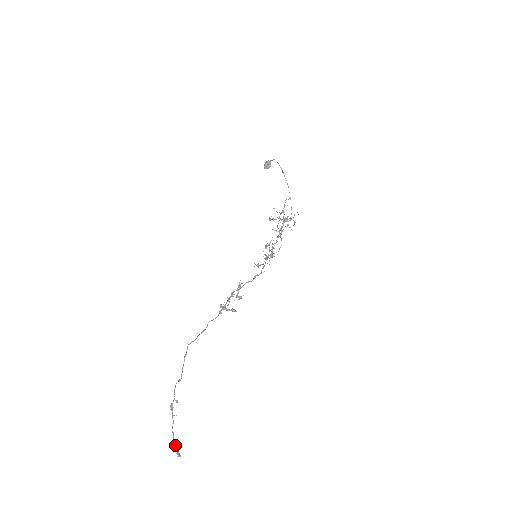
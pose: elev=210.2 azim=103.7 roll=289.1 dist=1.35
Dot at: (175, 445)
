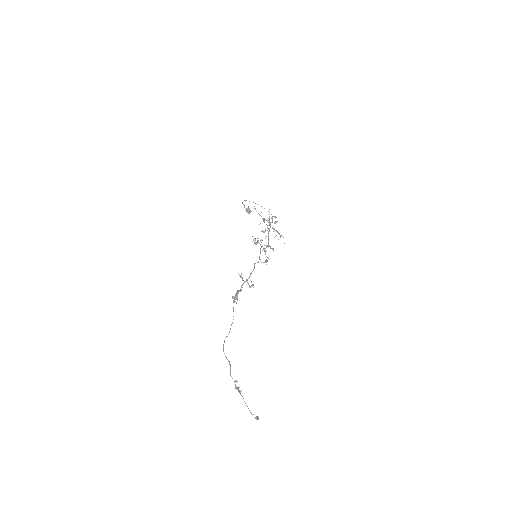
Dot at: (252, 414)
